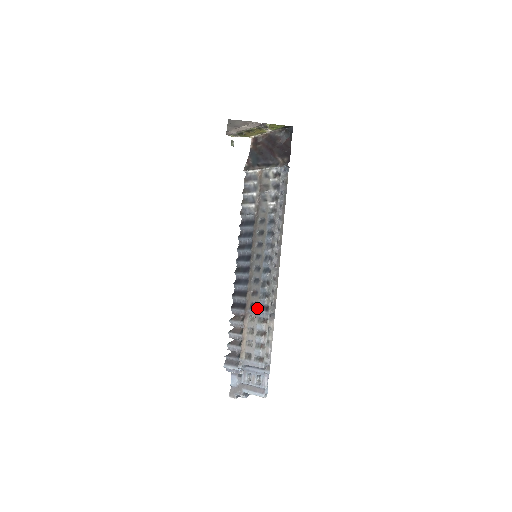
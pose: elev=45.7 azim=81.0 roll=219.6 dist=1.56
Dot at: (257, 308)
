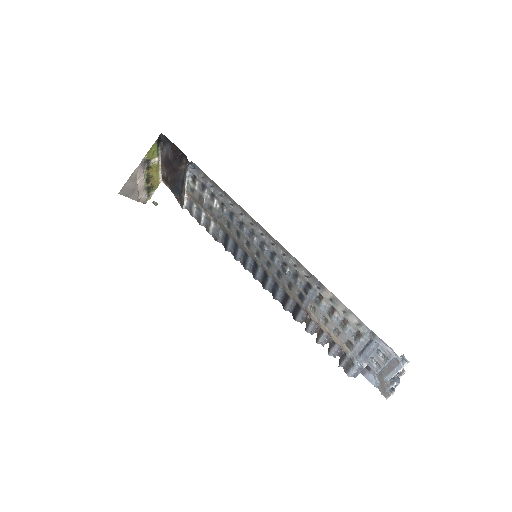
Dot at: (304, 295)
